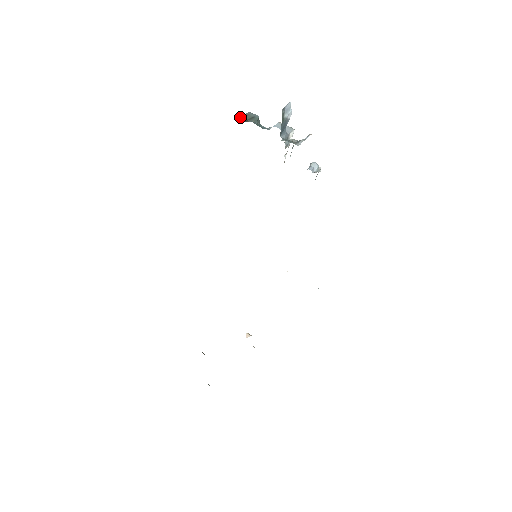
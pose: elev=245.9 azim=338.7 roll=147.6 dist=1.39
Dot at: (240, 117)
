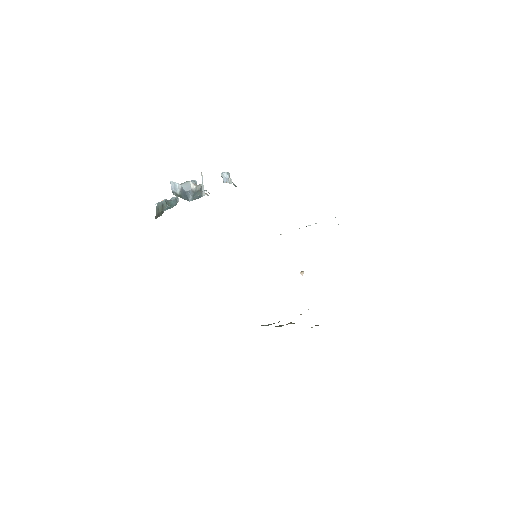
Dot at: (156, 213)
